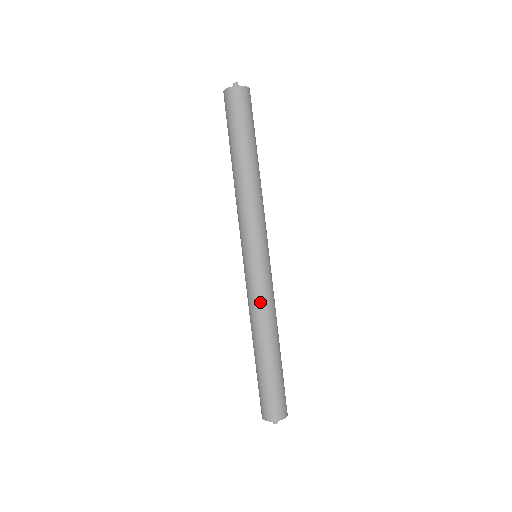
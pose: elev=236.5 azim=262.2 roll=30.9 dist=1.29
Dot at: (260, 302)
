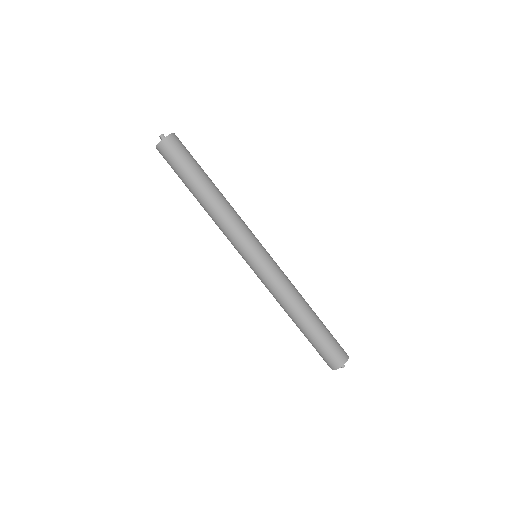
Dot at: (283, 286)
